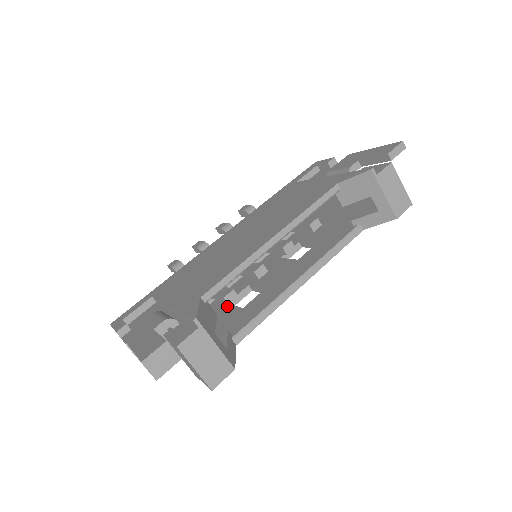
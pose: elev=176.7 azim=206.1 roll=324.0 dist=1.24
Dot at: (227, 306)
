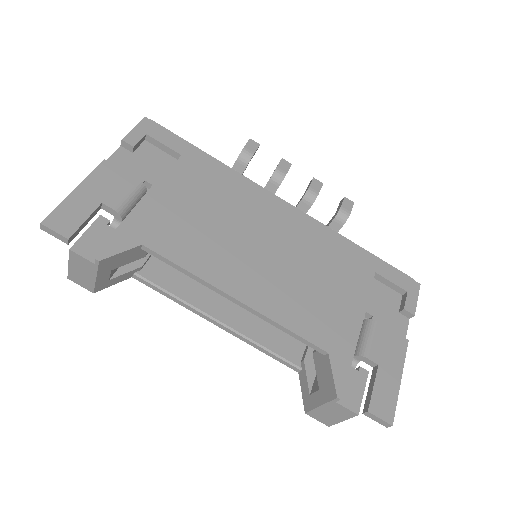
Dot at: occluded
